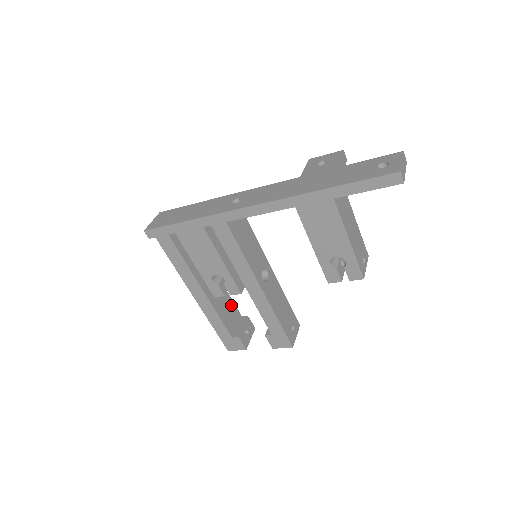
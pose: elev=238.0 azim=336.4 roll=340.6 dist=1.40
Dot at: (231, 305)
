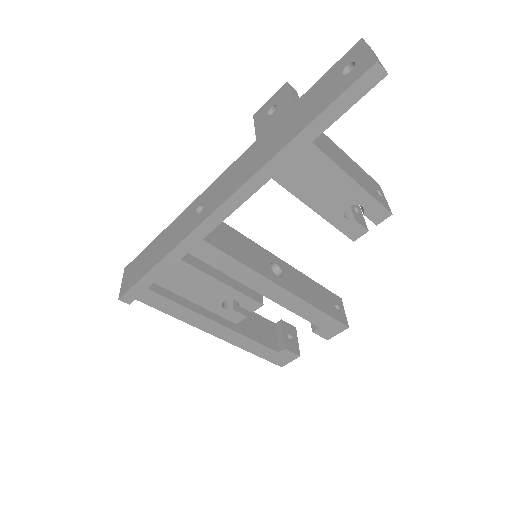
Dot at: (258, 319)
